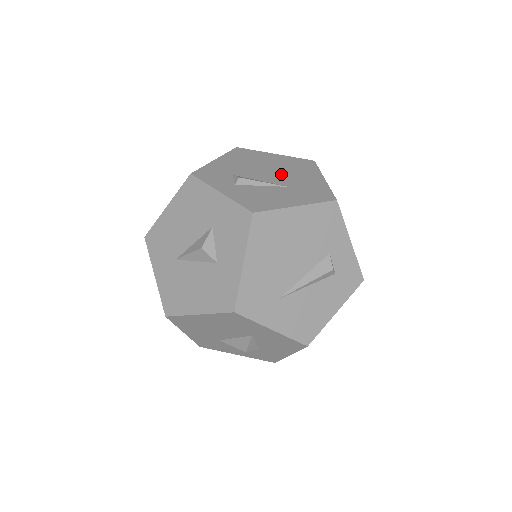
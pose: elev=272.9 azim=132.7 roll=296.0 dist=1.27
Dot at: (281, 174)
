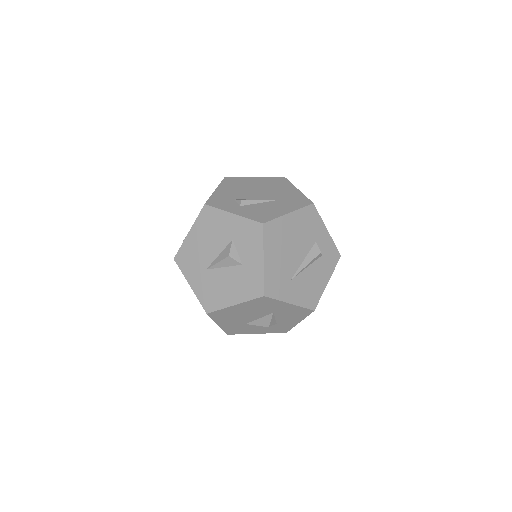
Dot at: (267, 192)
